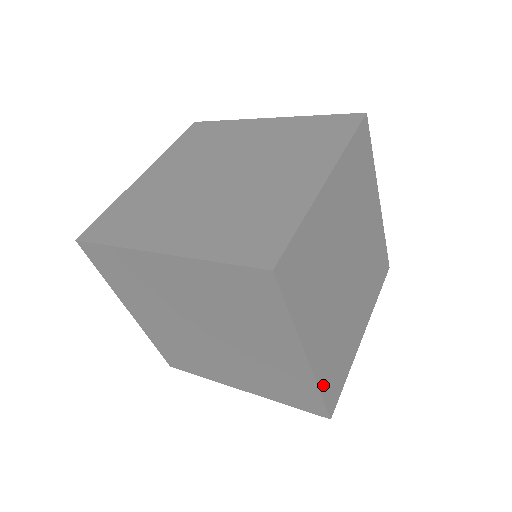
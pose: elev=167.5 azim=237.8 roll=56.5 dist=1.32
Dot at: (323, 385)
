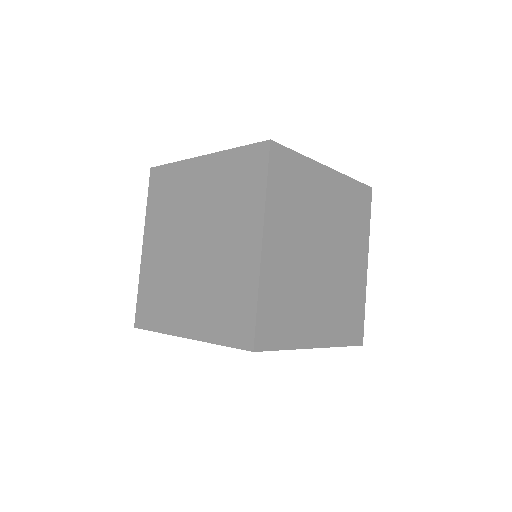
Dot at: (342, 340)
